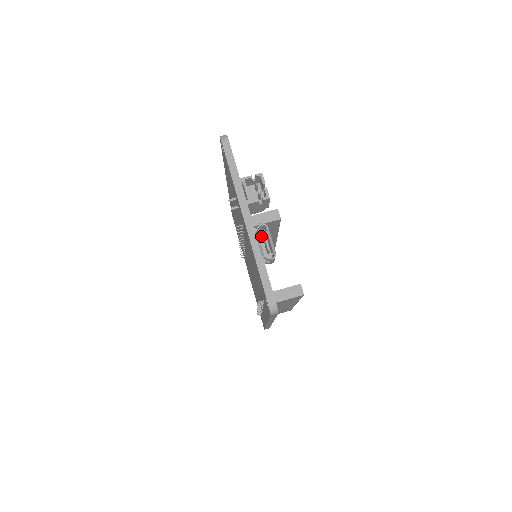
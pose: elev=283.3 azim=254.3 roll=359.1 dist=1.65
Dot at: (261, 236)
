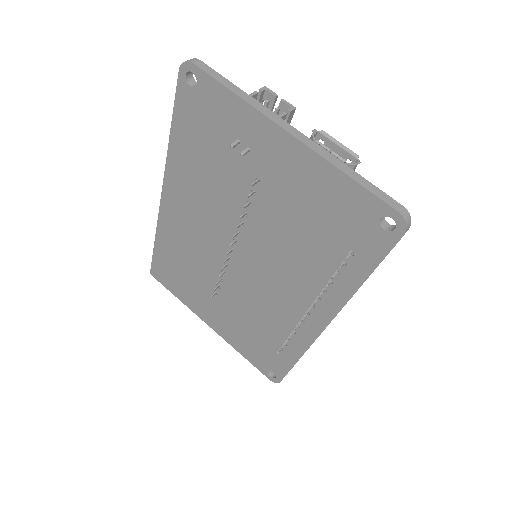
Dot at: occluded
